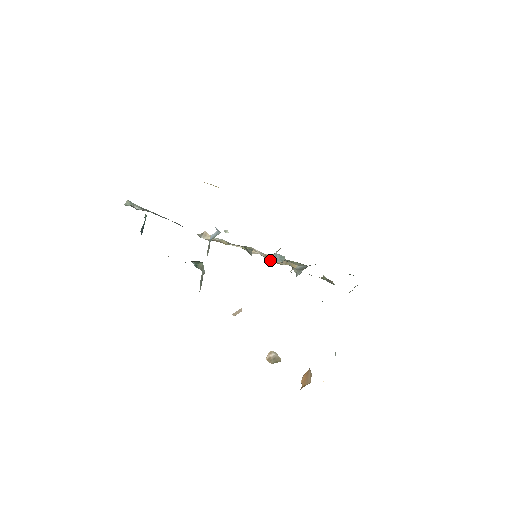
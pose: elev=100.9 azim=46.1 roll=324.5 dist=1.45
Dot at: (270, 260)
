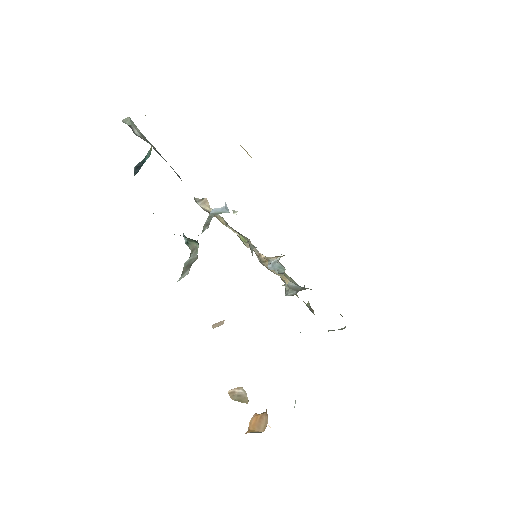
Dot at: (262, 262)
